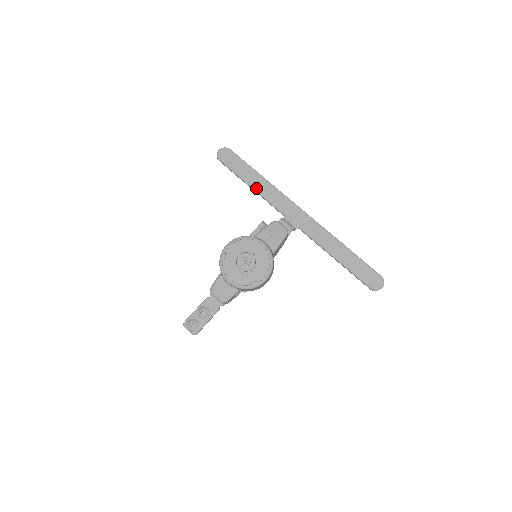
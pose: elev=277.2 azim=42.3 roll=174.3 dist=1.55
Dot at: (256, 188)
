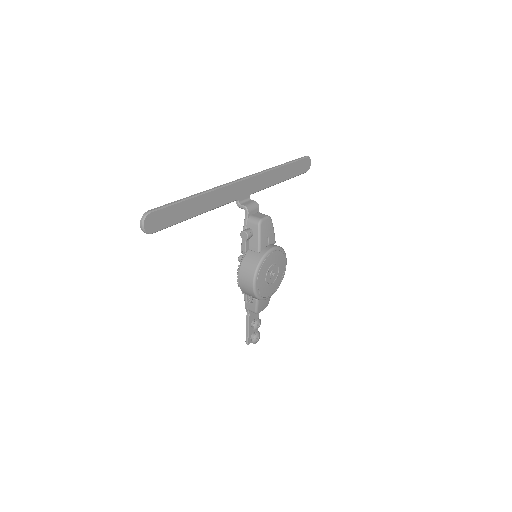
Dot at: (203, 211)
